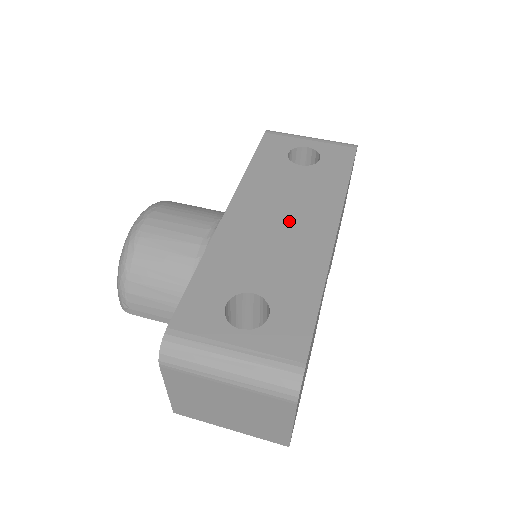
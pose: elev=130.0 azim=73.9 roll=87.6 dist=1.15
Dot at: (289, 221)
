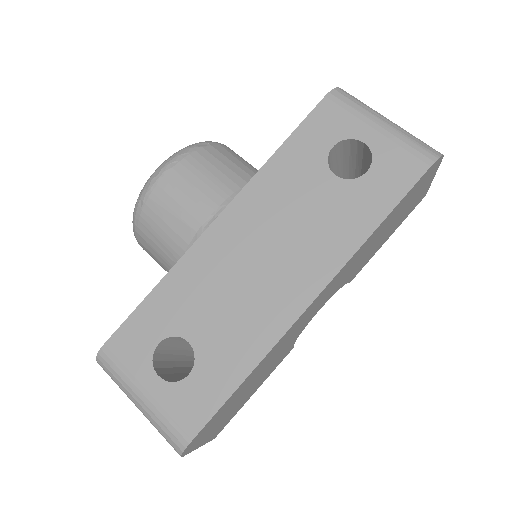
Dot at: (271, 263)
